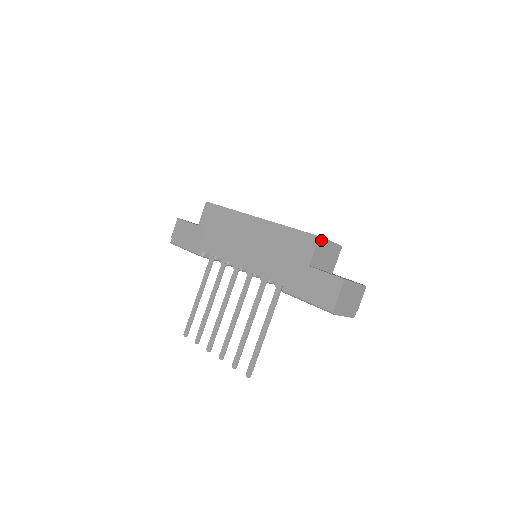
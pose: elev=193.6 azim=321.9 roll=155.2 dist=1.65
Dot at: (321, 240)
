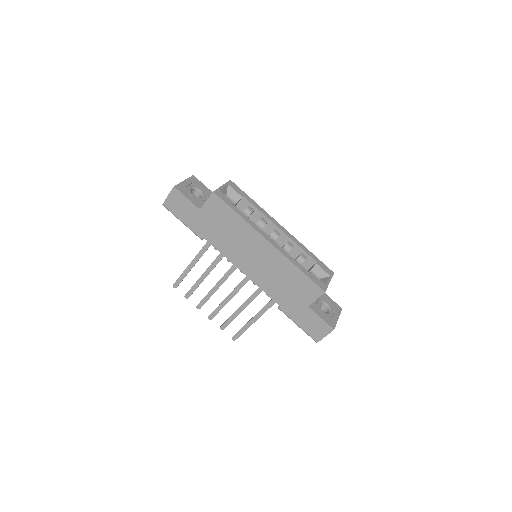
Dot at: (324, 291)
